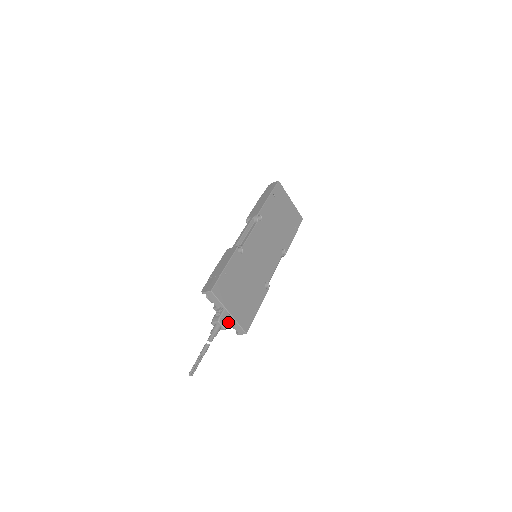
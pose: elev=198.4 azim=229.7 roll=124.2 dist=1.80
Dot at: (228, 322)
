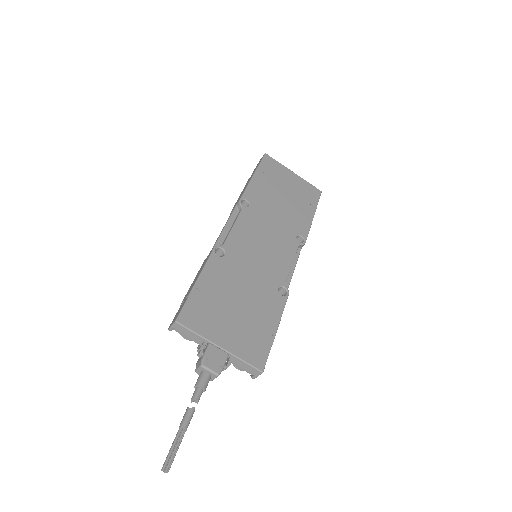
Dot at: (221, 362)
